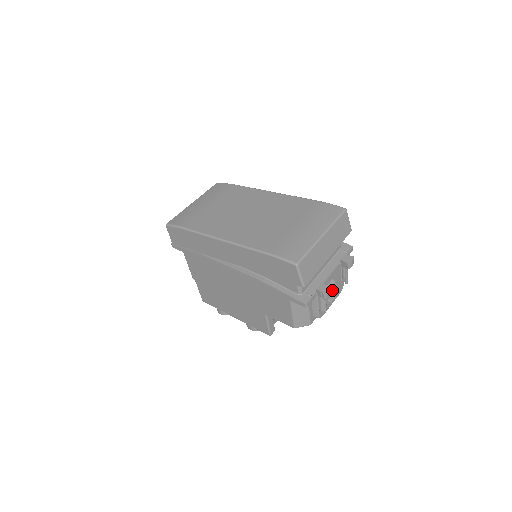
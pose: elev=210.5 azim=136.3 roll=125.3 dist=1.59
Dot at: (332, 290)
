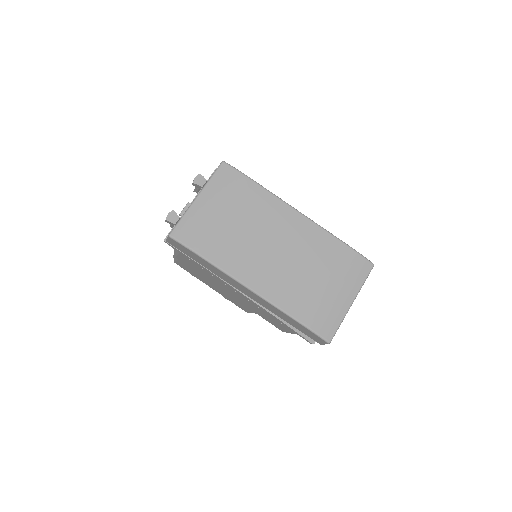
Dot at: occluded
